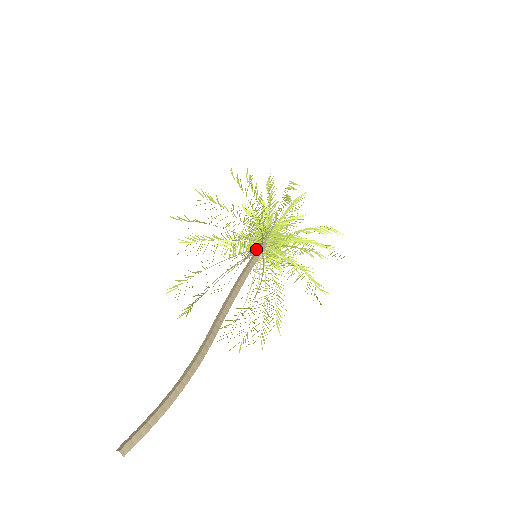
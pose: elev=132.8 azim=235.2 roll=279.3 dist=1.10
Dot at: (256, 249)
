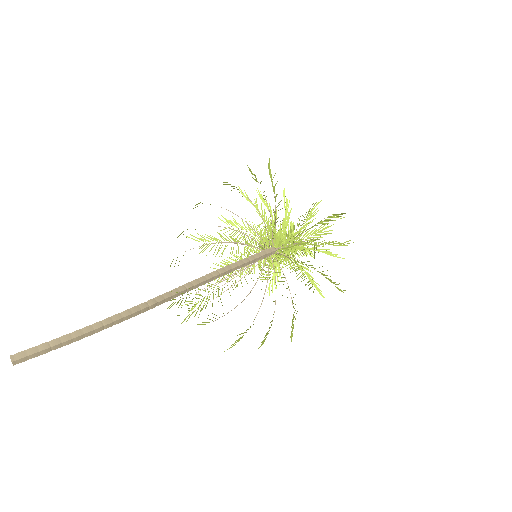
Dot at: (251, 246)
